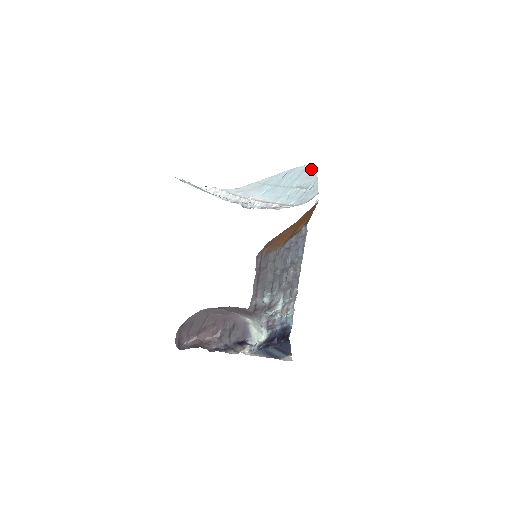
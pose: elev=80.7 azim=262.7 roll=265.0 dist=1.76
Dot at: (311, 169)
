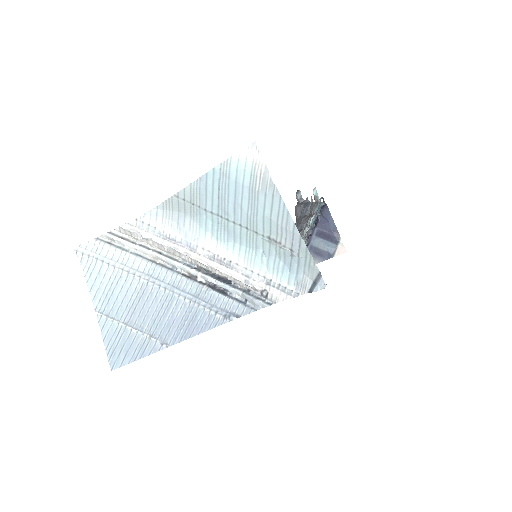
Dot at: (267, 190)
